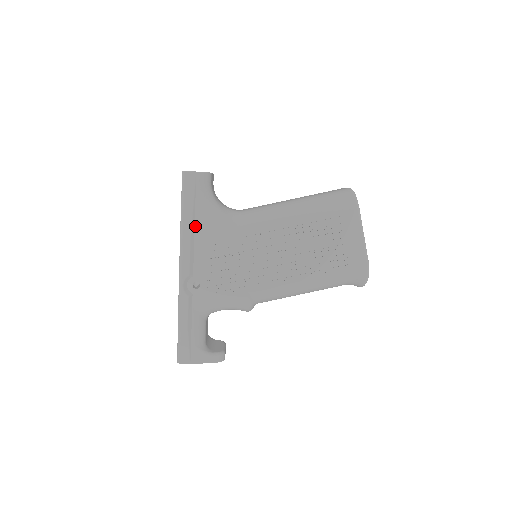
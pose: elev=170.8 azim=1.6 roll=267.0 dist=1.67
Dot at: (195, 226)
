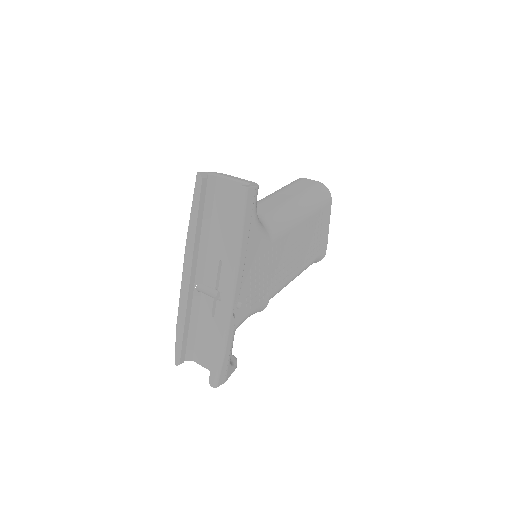
Dot at: (247, 245)
